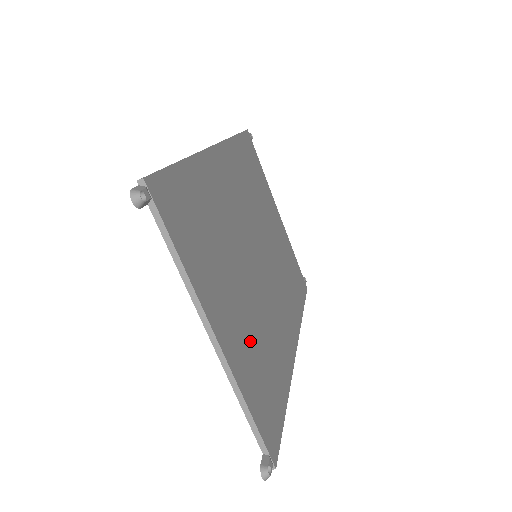
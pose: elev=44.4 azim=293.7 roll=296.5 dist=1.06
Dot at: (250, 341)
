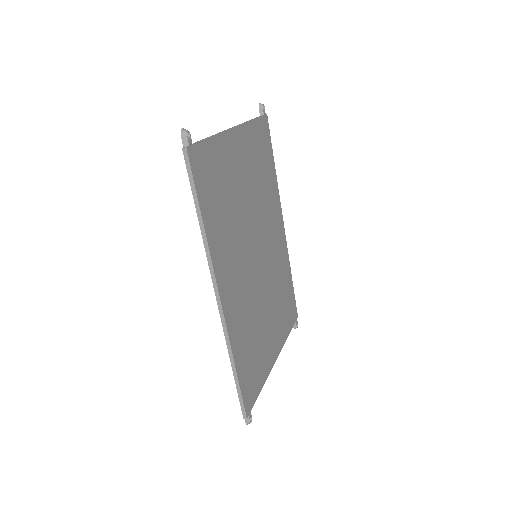
Dot at: (278, 315)
